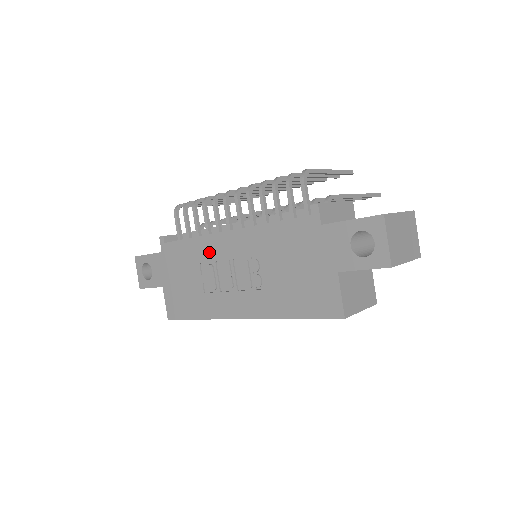
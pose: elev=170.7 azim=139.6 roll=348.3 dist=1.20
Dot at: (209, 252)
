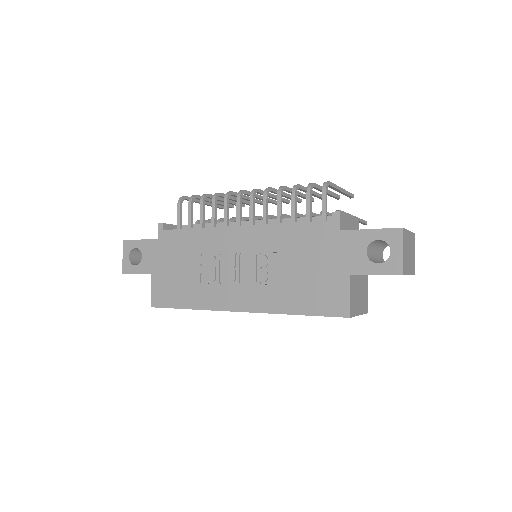
Dot at: (214, 244)
